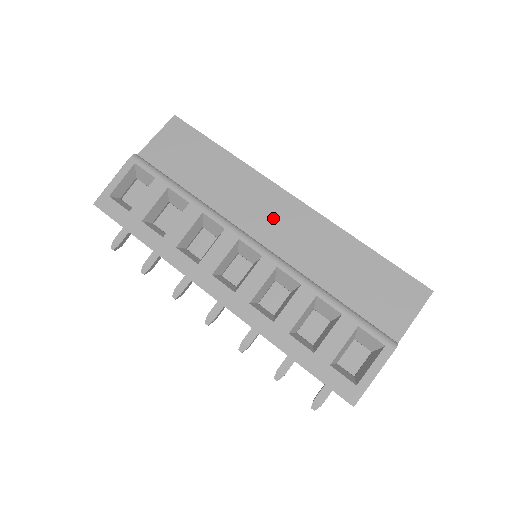
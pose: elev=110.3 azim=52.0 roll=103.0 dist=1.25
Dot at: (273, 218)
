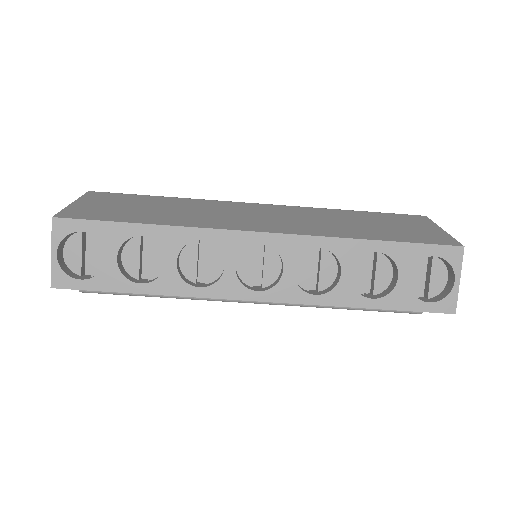
Dot at: occluded
